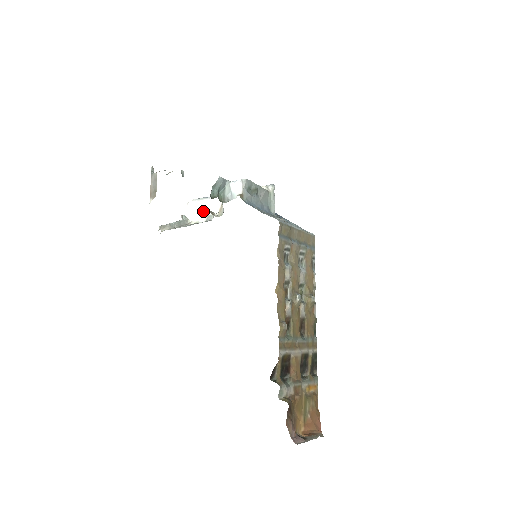
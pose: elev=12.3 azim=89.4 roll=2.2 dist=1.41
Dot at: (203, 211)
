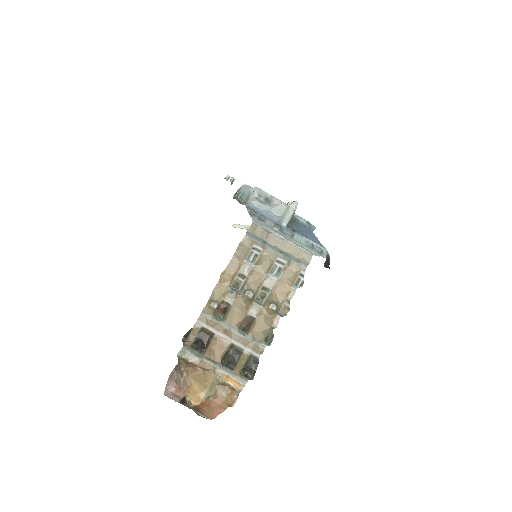
Dot at: occluded
